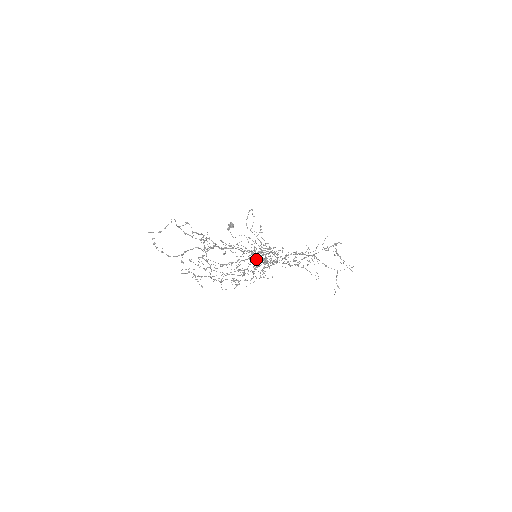
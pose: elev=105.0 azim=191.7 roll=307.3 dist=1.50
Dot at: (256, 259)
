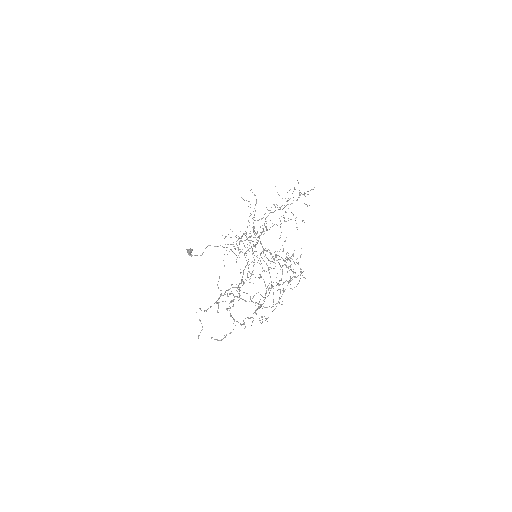
Dot at: occluded
